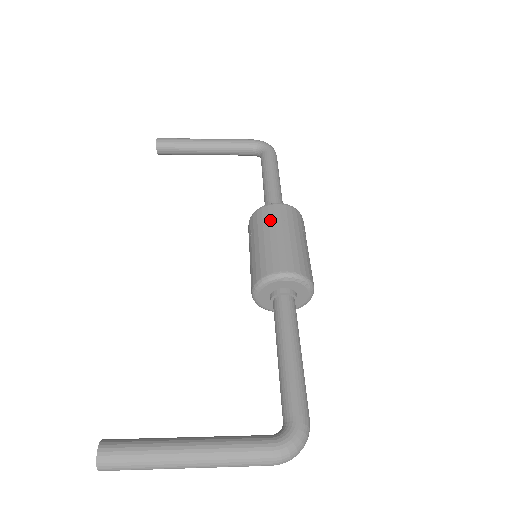
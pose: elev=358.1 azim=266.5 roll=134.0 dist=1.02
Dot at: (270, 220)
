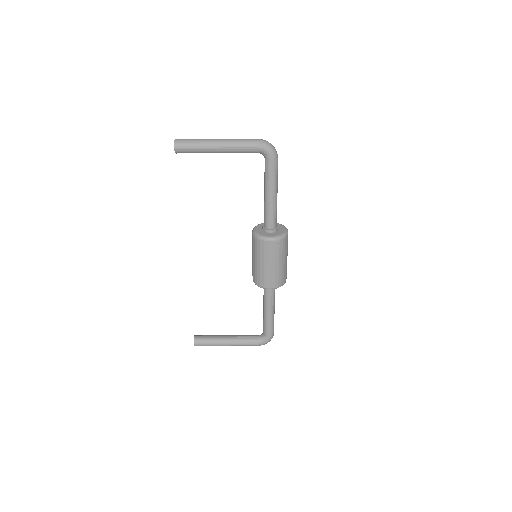
Dot at: (265, 253)
